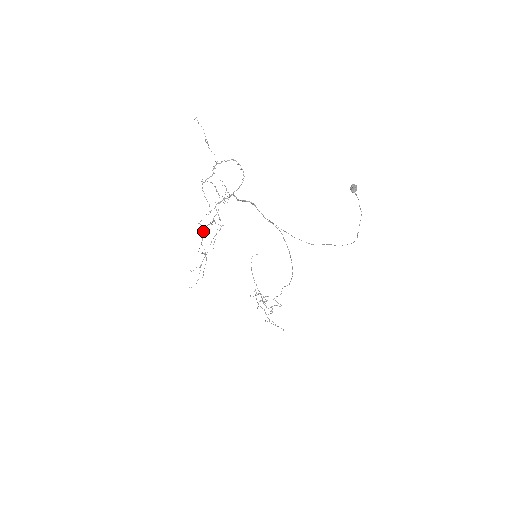
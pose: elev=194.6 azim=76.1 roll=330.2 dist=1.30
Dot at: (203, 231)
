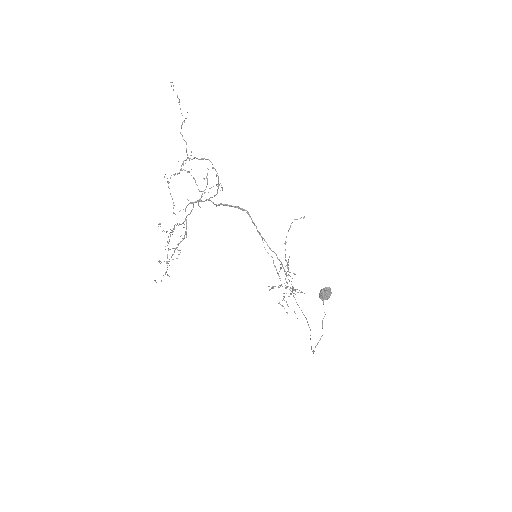
Dot at: occluded
